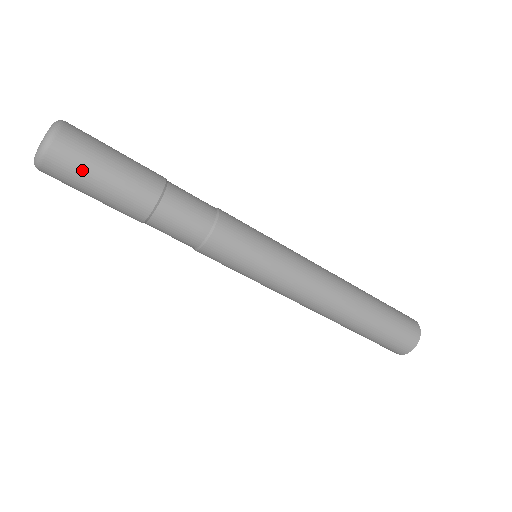
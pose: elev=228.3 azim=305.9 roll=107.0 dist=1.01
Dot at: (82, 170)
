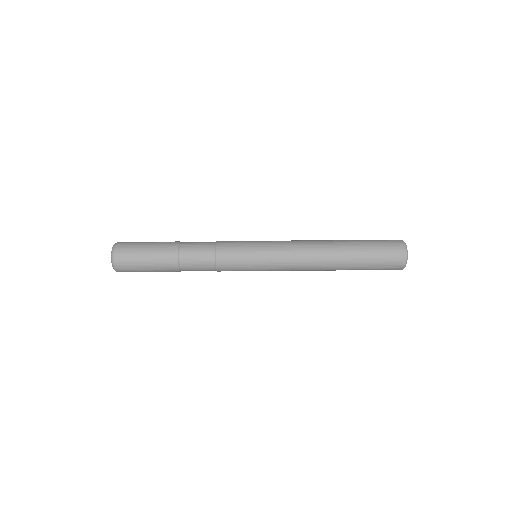
Dot at: (135, 246)
